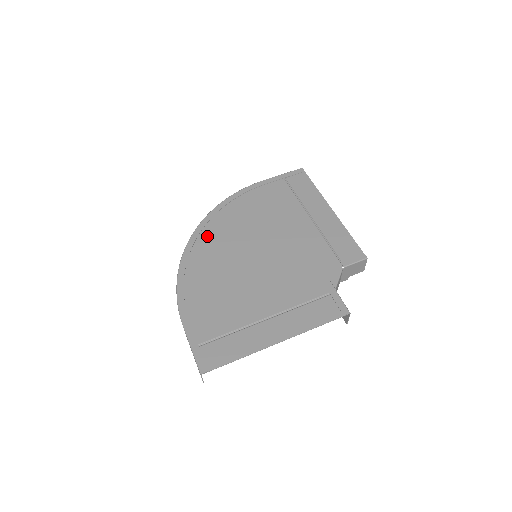
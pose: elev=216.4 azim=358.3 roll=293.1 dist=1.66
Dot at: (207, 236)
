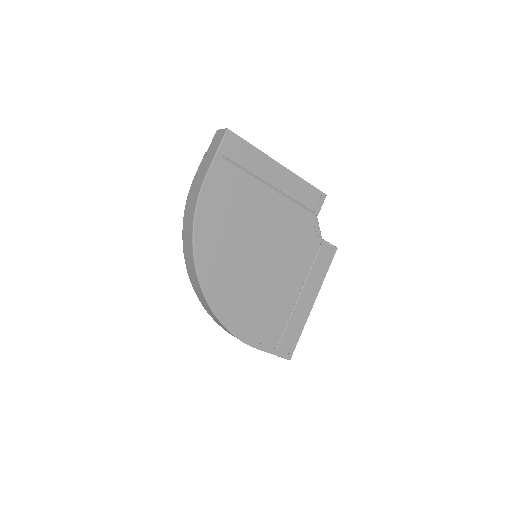
Dot at: (213, 276)
